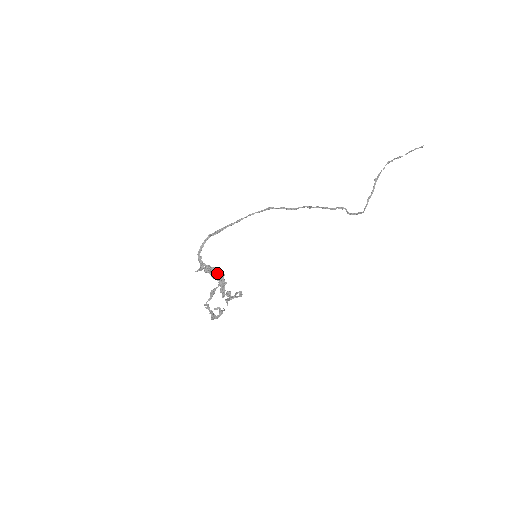
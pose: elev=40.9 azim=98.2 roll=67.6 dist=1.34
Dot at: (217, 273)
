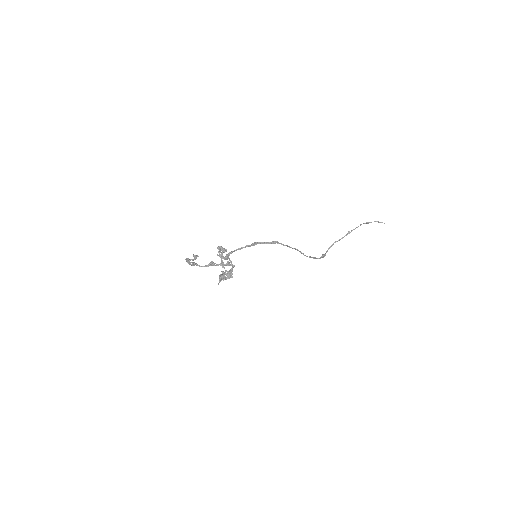
Dot at: (232, 268)
